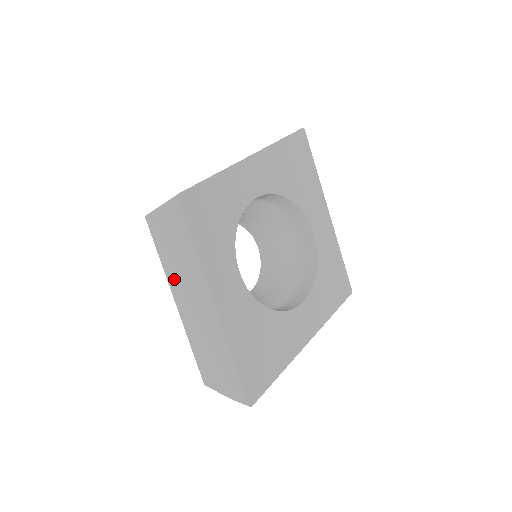
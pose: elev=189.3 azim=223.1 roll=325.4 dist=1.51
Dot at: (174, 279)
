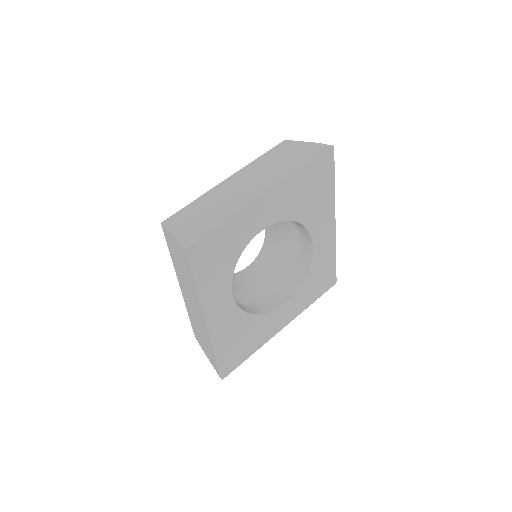
Dot at: (180, 277)
